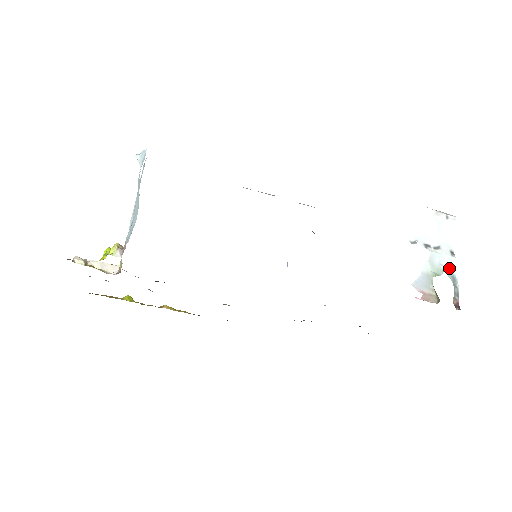
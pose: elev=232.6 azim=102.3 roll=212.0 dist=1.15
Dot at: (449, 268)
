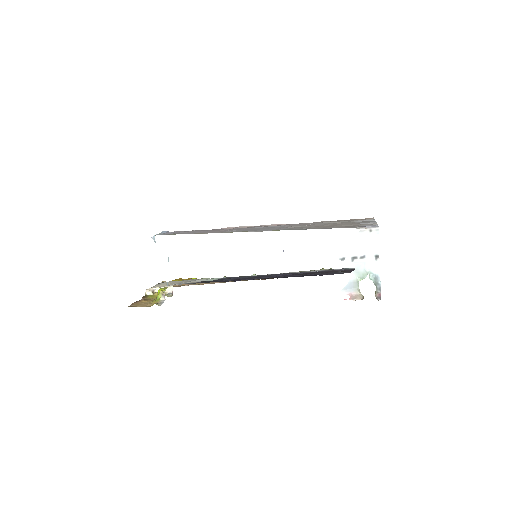
Dot at: (373, 270)
